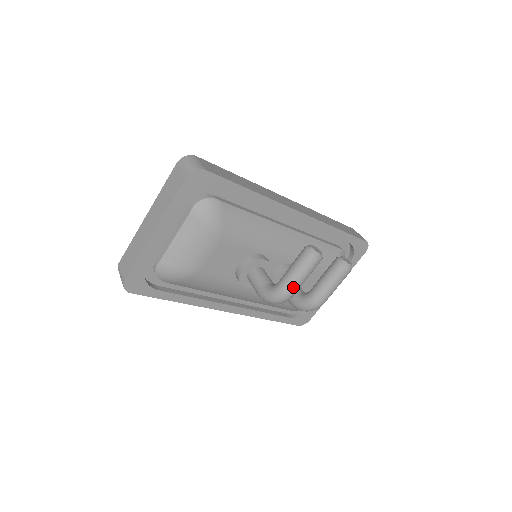
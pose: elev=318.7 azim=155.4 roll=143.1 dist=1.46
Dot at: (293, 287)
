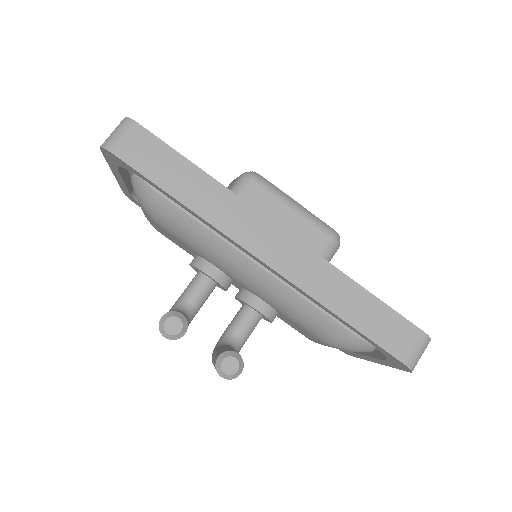
Dot at: occluded
